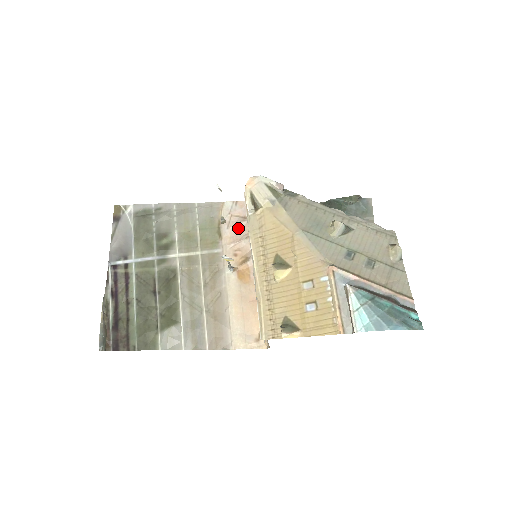
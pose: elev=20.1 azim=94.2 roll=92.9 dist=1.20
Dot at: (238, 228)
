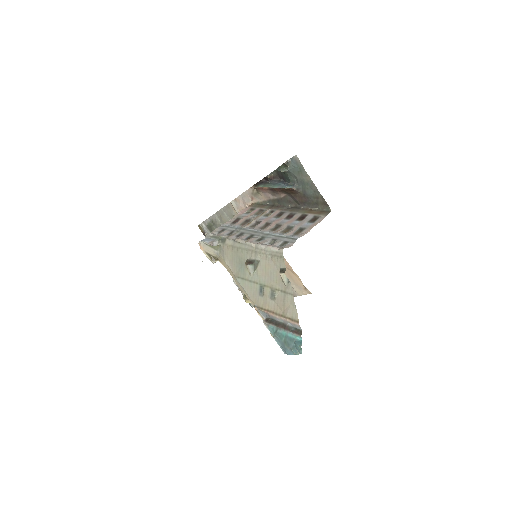
Dot at: occluded
